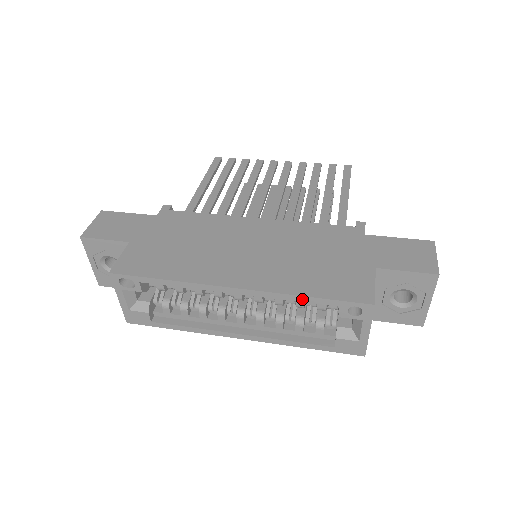
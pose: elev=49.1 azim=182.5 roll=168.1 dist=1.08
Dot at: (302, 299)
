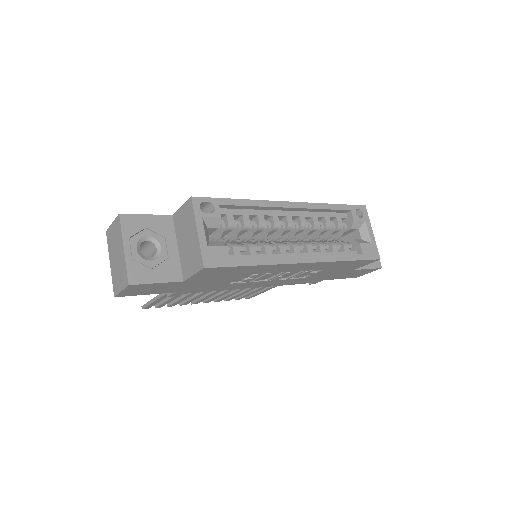
Dot at: (331, 207)
